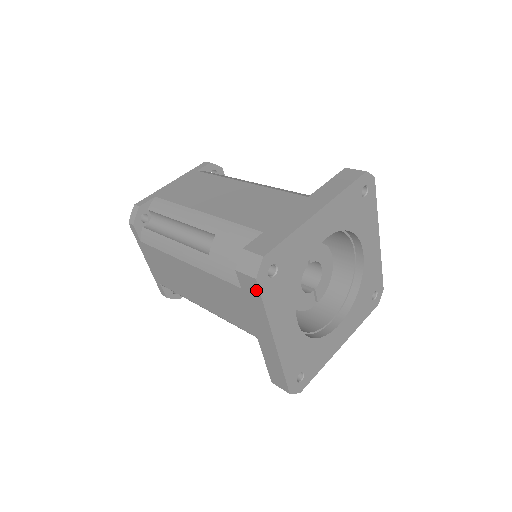
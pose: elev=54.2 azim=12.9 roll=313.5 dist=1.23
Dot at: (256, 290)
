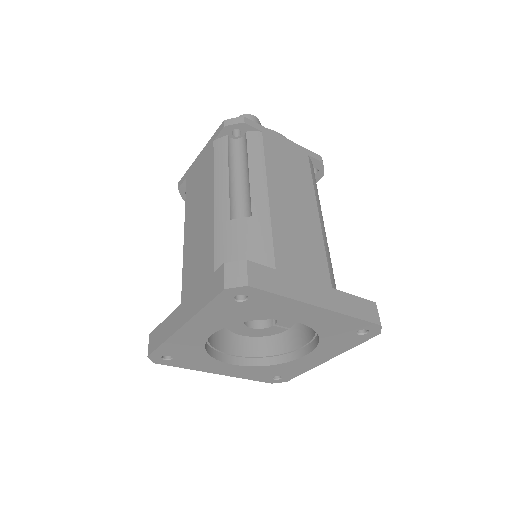
Dot at: occluded
